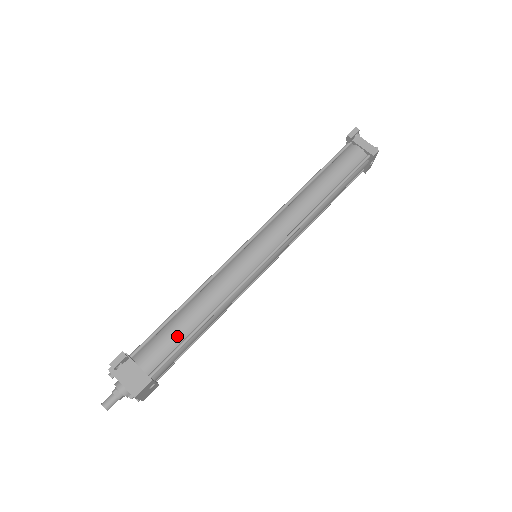
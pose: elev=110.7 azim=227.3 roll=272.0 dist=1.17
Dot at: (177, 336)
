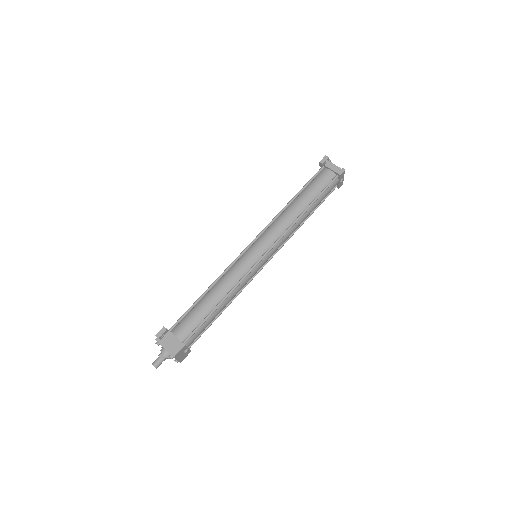
Dot at: (201, 315)
